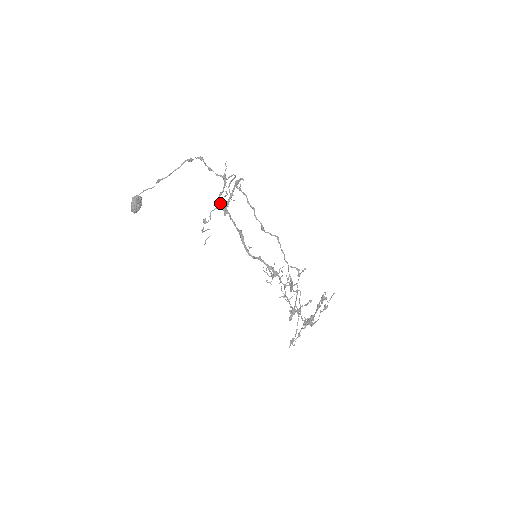
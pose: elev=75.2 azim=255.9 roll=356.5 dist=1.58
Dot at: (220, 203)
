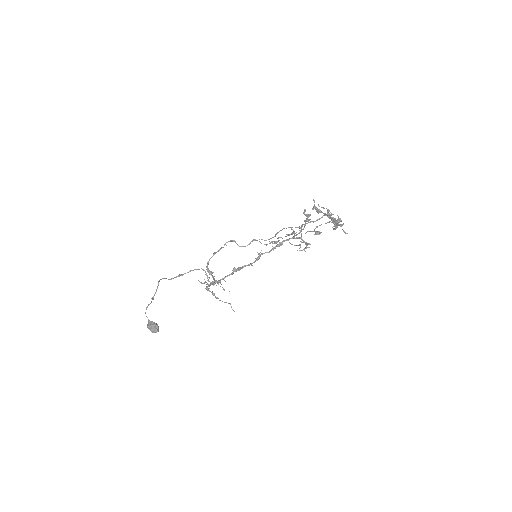
Dot at: occluded
